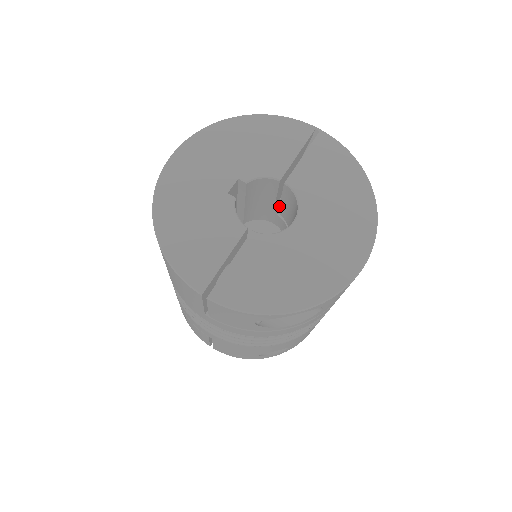
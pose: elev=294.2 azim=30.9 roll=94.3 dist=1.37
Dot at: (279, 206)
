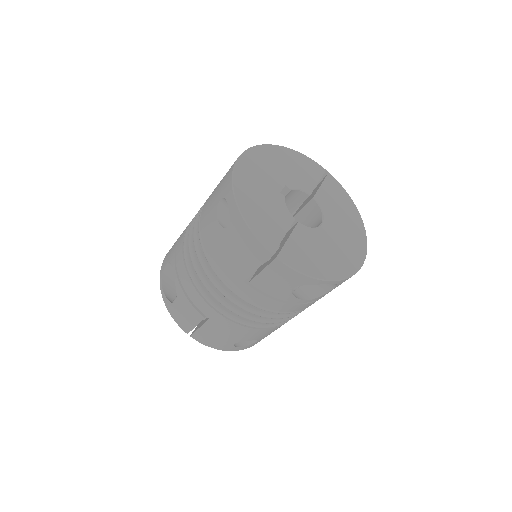
Dot at: (294, 217)
